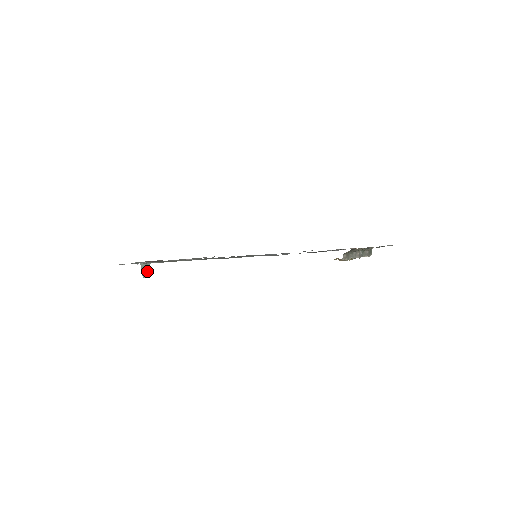
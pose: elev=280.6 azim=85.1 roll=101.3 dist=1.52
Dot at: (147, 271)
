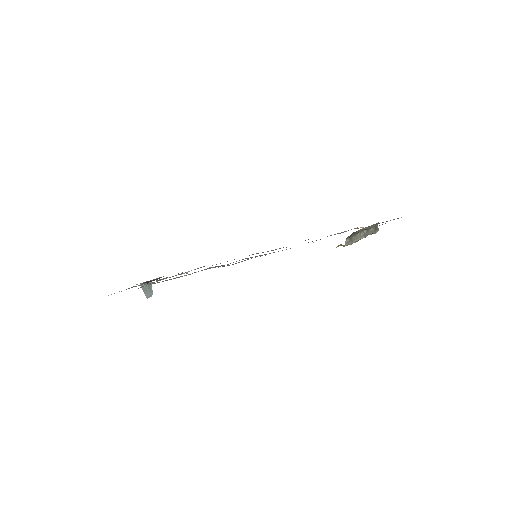
Dot at: (149, 291)
